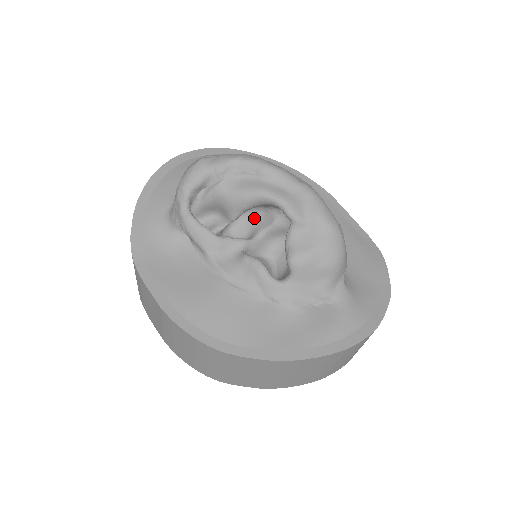
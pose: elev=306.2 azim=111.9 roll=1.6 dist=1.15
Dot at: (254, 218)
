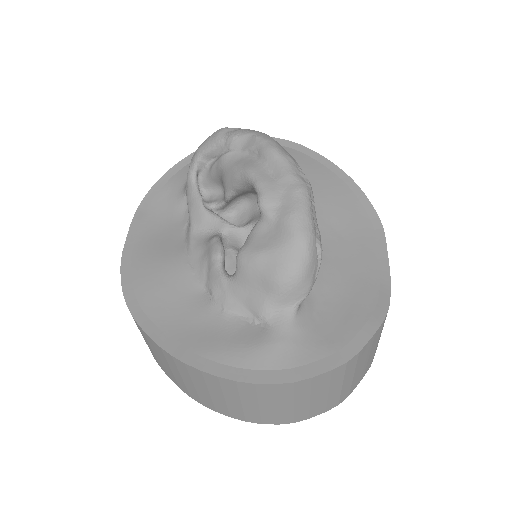
Dot at: (257, 209)
